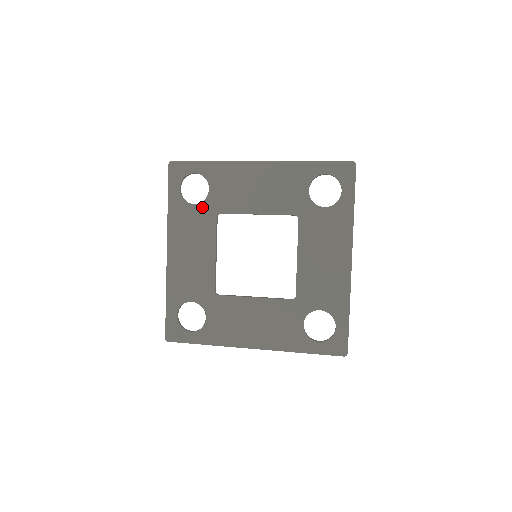
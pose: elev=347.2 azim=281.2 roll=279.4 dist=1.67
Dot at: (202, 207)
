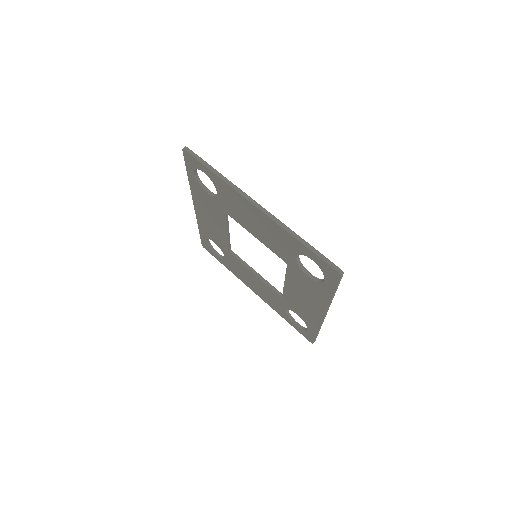
Dot at: (213, 199)
